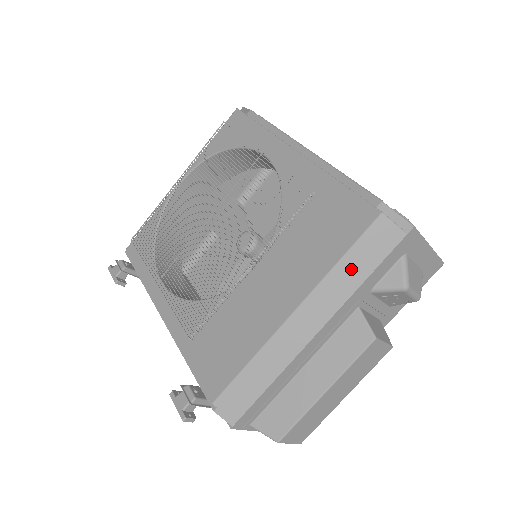
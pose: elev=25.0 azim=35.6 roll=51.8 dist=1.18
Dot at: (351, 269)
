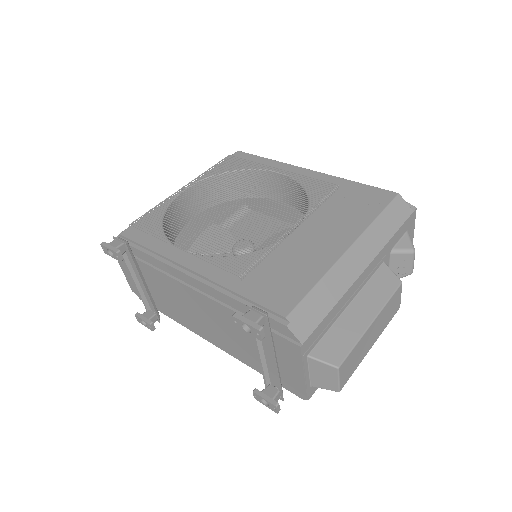
Dot at: (385, 225)
